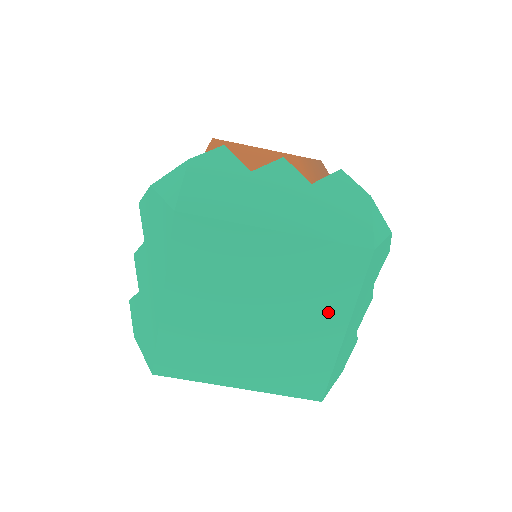
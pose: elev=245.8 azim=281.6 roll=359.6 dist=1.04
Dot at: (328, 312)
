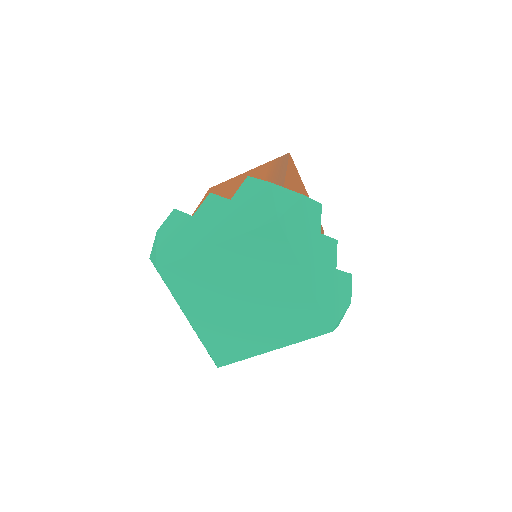
Dot at: (278, 334)
